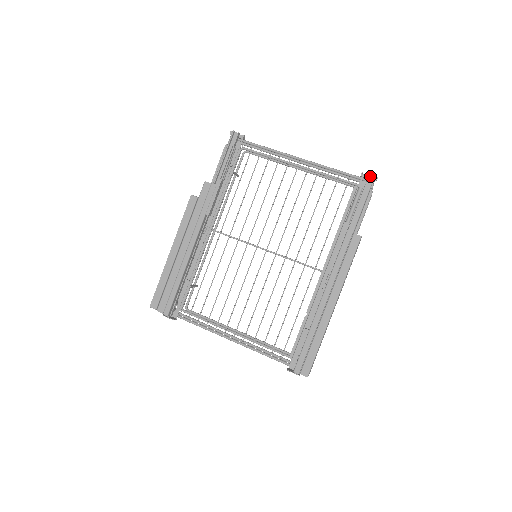
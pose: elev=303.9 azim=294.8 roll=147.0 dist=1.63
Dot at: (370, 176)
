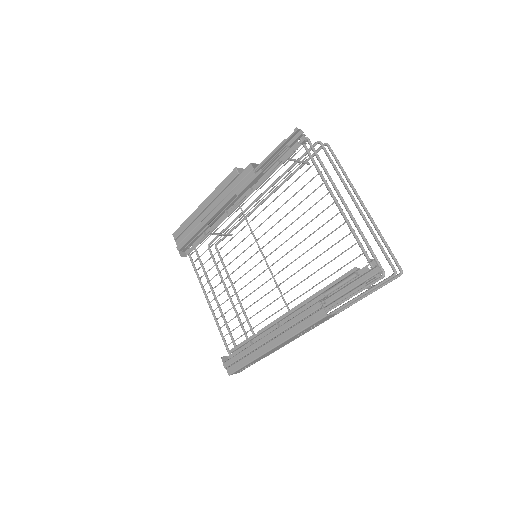
Dot at: (377, 268)
